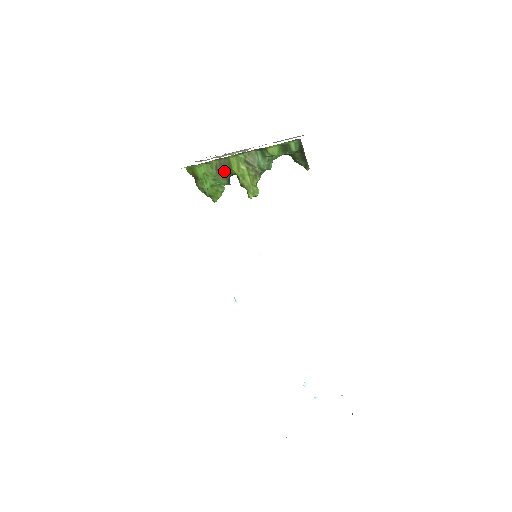
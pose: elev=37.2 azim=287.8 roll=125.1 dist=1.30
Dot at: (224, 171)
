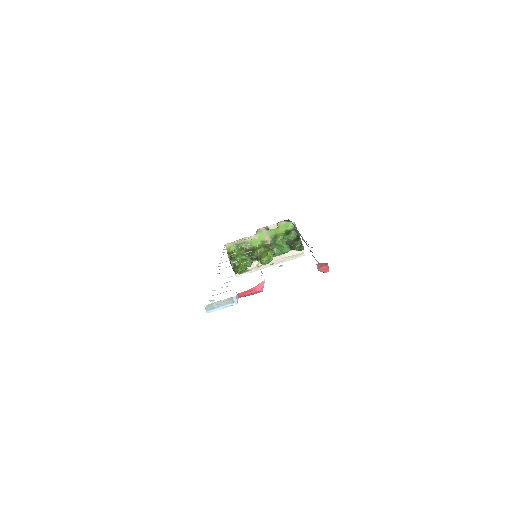
Dot at: (250, 253)
